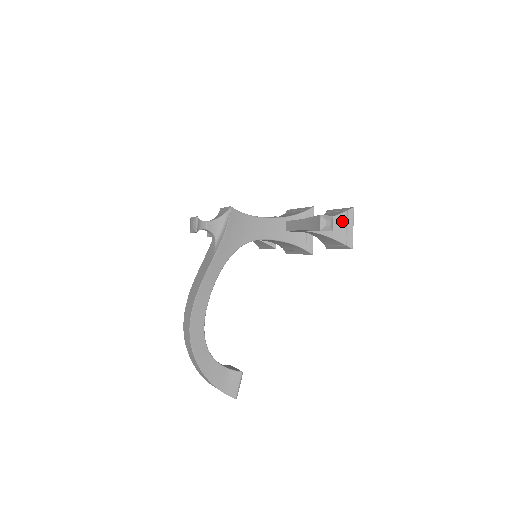
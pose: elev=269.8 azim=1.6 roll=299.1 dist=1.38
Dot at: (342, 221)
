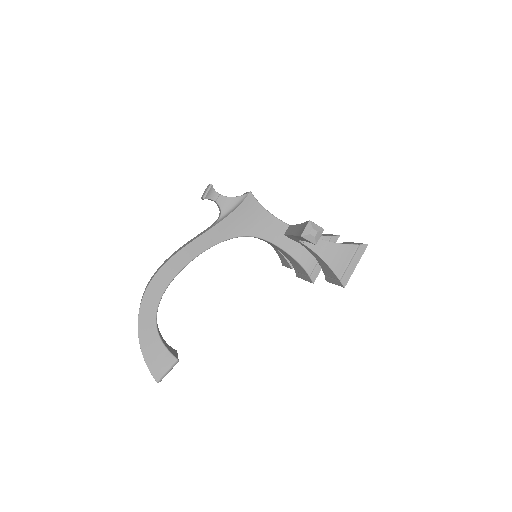
Dot at: (348, 253)
